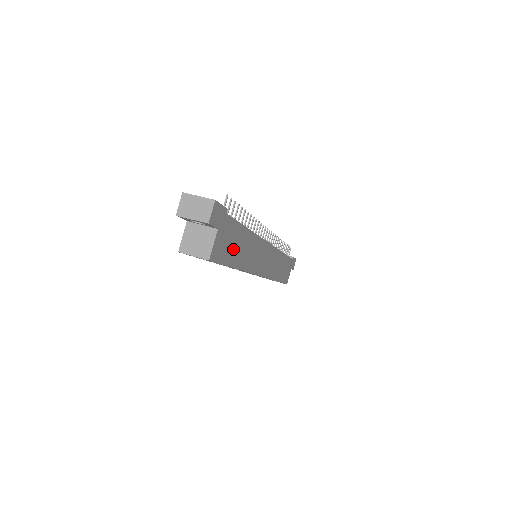
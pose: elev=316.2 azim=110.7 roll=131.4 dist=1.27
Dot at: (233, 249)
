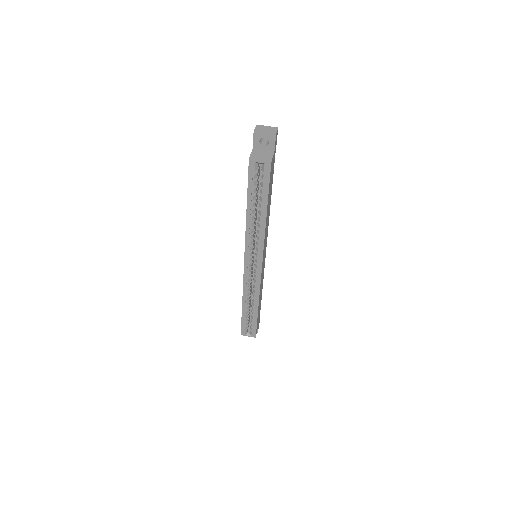
Dot at: (270, 190)
